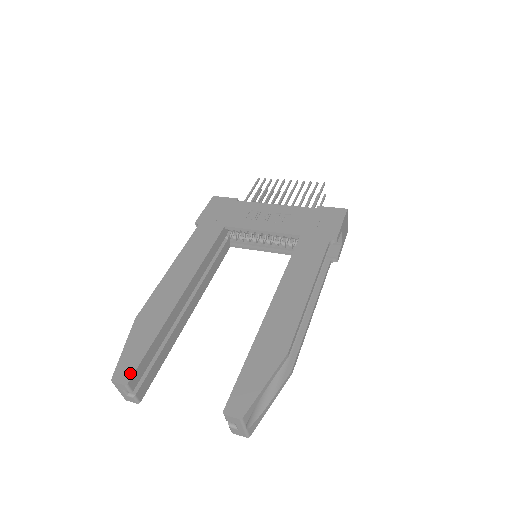
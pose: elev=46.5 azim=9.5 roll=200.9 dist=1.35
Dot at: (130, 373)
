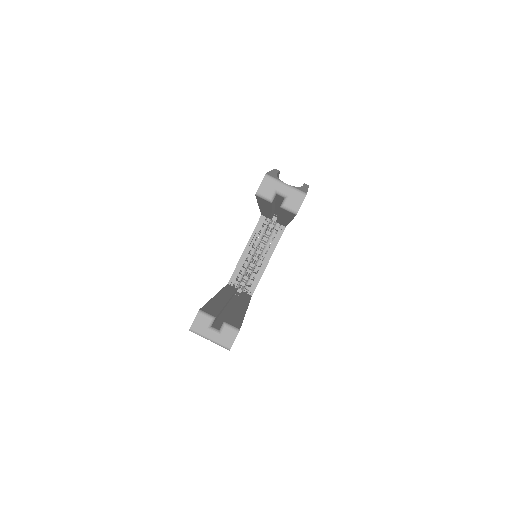
Dot at: occluded
